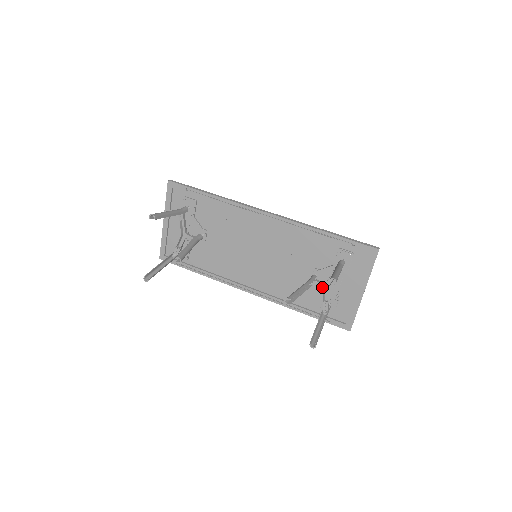
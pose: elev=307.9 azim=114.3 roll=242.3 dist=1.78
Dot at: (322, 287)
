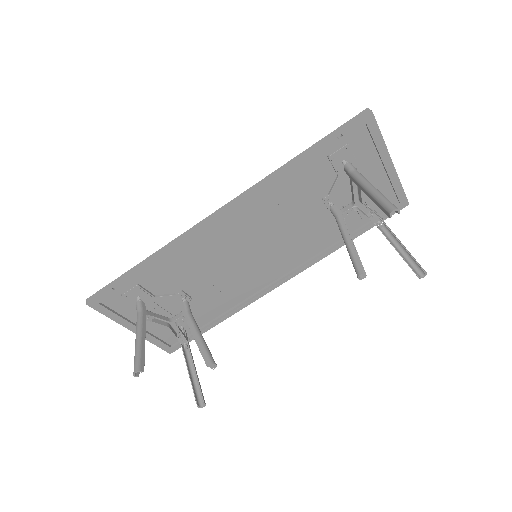
Dot at: (354, 209)
